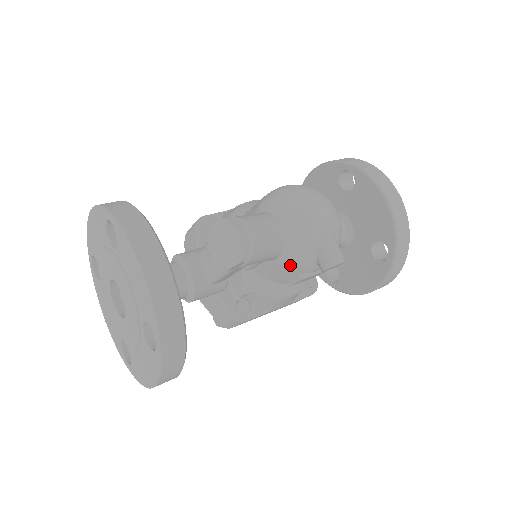
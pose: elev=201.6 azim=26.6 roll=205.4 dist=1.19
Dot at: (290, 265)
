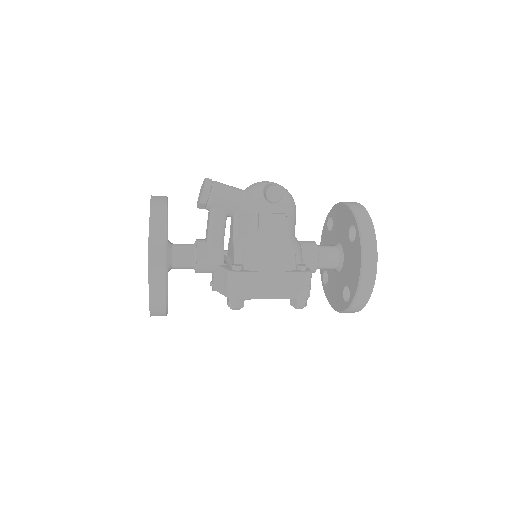
Dot at: (250, 207)
